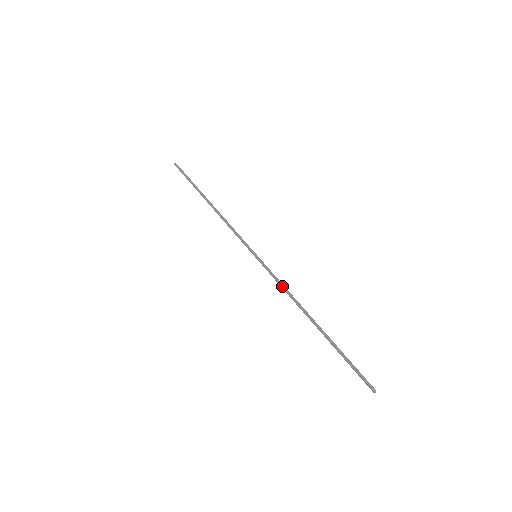
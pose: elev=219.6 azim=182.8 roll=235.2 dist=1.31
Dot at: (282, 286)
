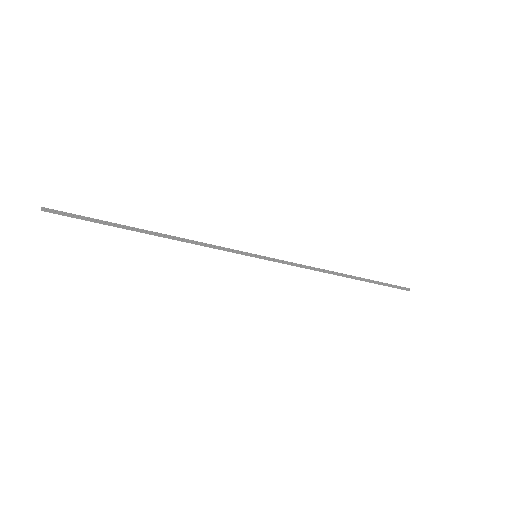
Dot at: (302, 266)
